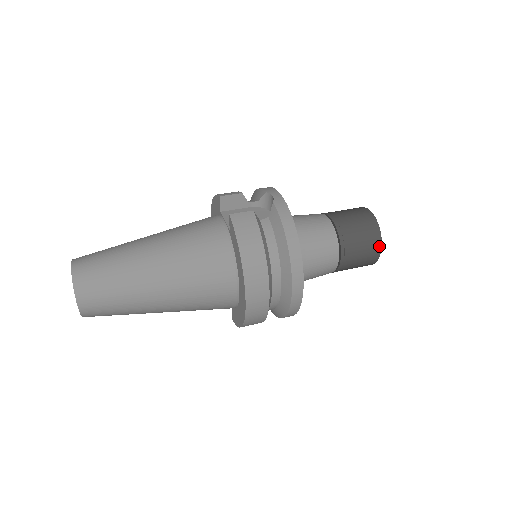
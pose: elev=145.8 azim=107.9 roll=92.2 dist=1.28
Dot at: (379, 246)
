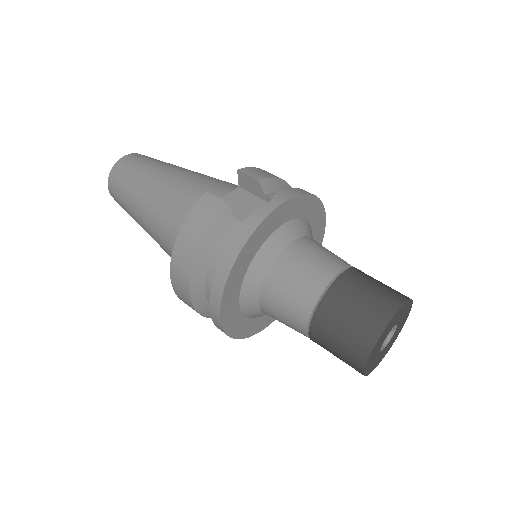
Dot at: (363, 359)
